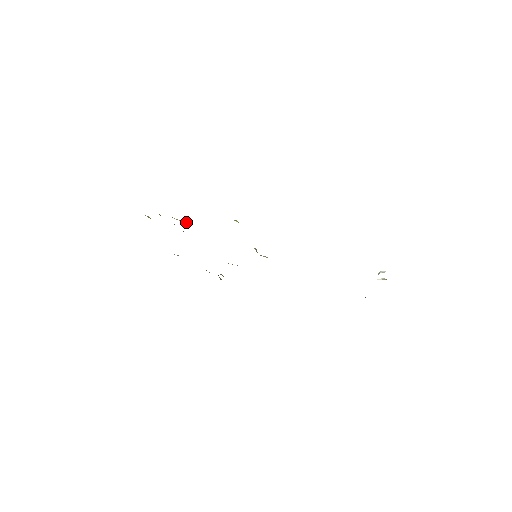
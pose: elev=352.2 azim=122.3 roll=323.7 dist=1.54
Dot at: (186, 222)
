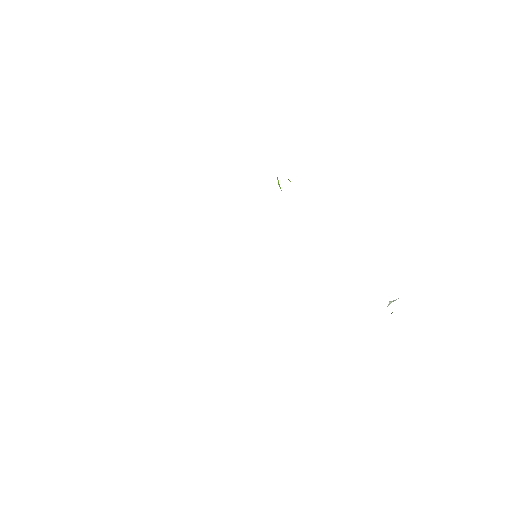
Dot at: occluded
